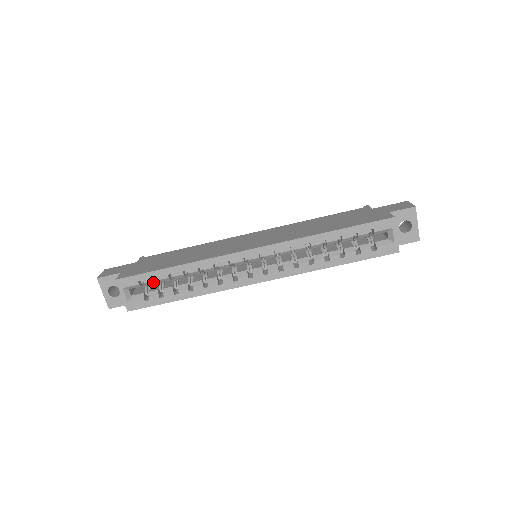
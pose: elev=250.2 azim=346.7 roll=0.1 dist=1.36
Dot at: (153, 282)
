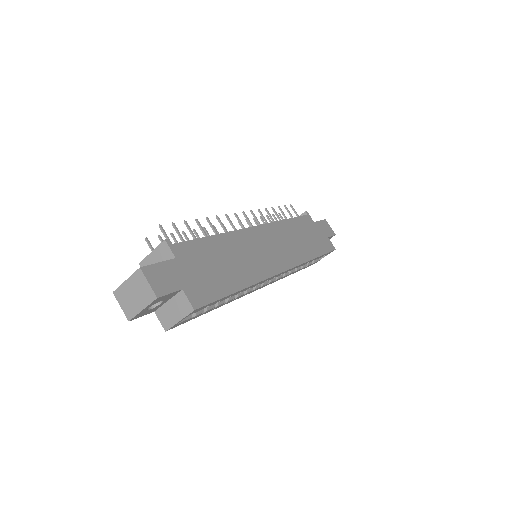
Dot at: occluded
